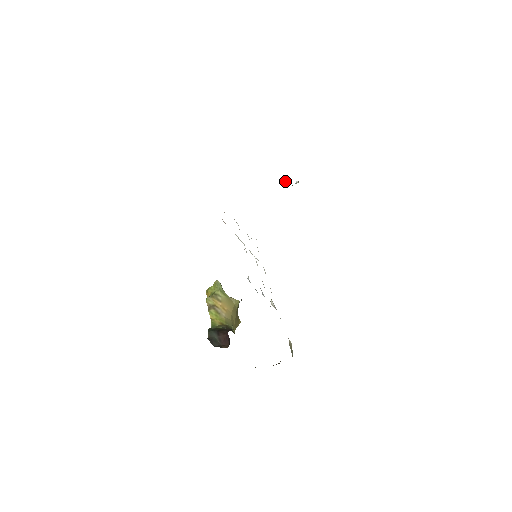
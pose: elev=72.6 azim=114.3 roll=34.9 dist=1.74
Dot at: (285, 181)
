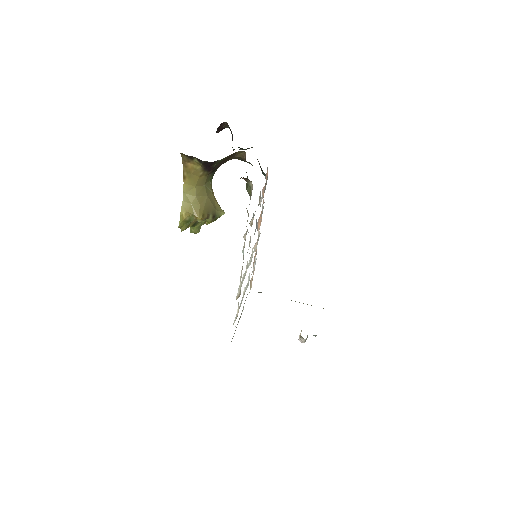
Dot at: occluded
